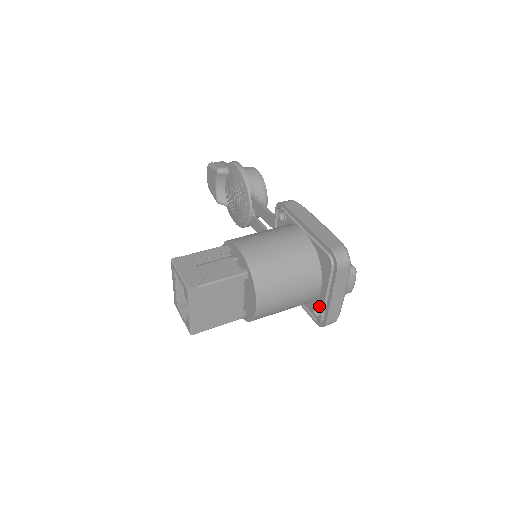
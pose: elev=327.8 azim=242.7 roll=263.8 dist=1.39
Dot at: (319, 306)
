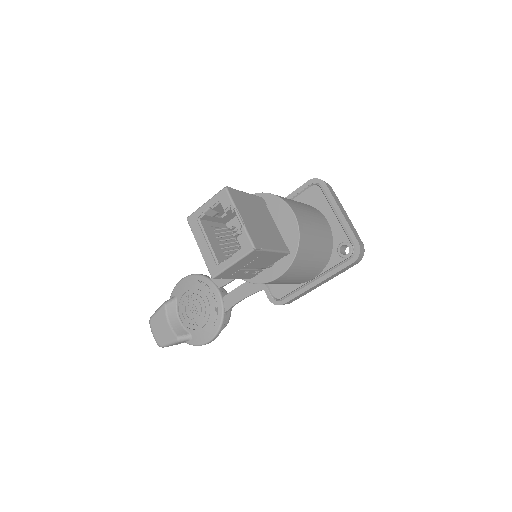
Dot at: (340, 240)
